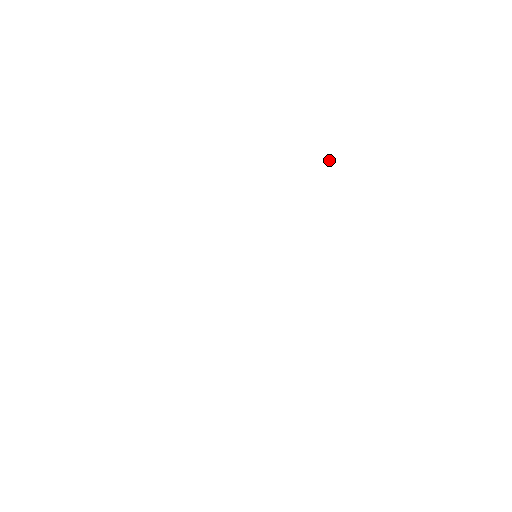
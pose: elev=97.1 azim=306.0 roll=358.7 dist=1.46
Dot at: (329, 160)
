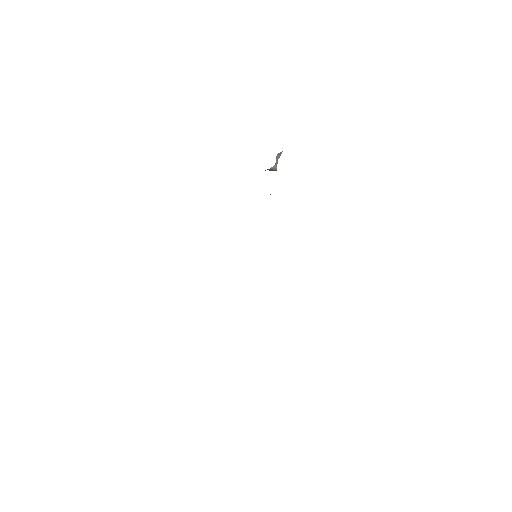
Dot at: occluded
